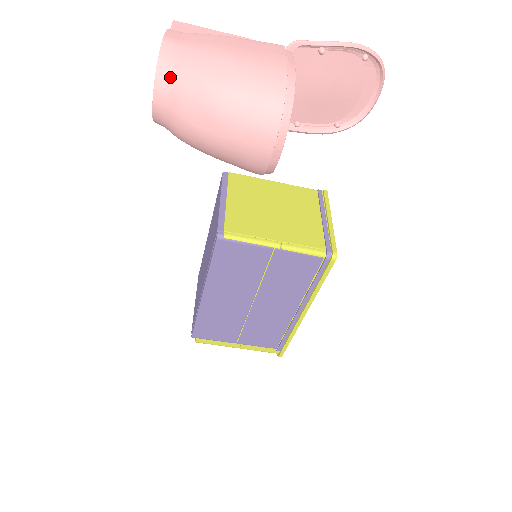
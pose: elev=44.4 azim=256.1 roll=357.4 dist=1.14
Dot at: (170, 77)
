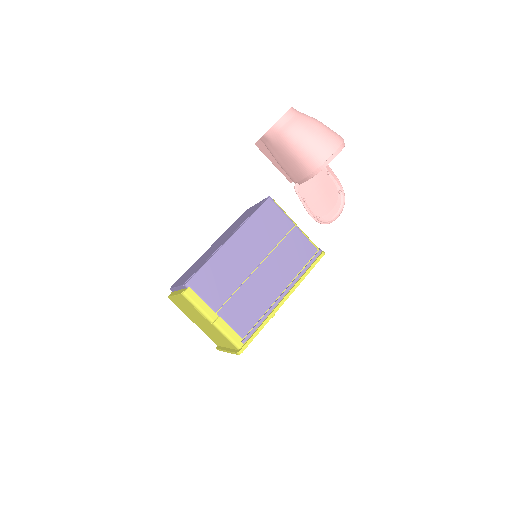
Dot at: (297, 111)
